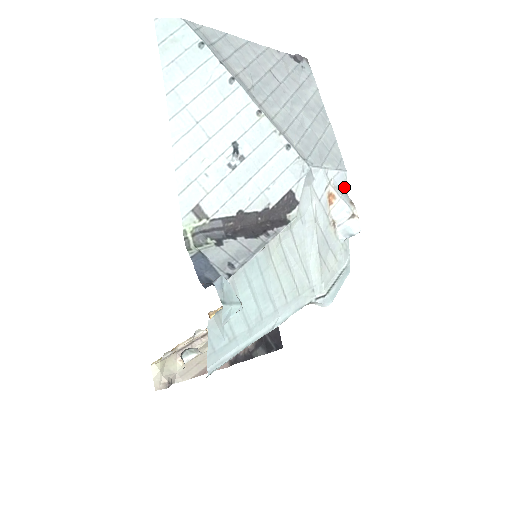
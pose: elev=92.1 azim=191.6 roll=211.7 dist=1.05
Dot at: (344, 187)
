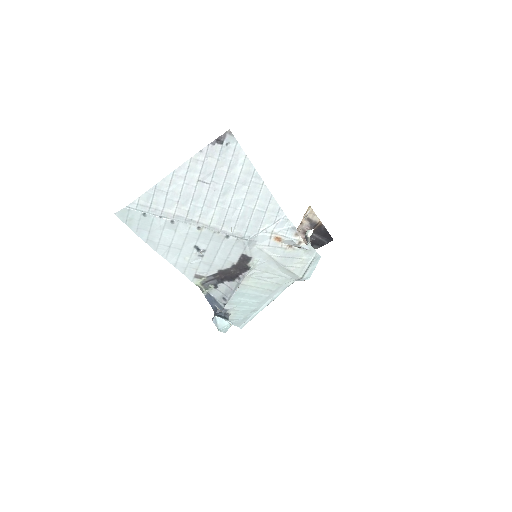
Dot at: (288, 225)
